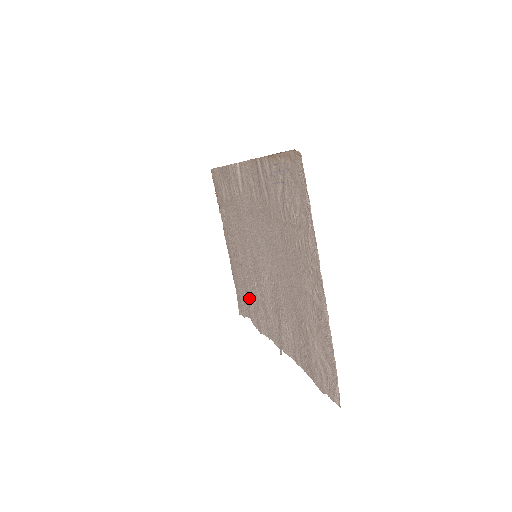
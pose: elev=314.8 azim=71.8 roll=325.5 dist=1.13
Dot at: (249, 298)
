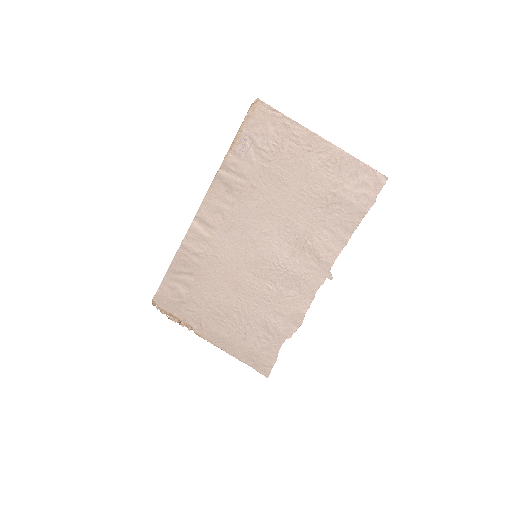
Dot at: (270, 321)
